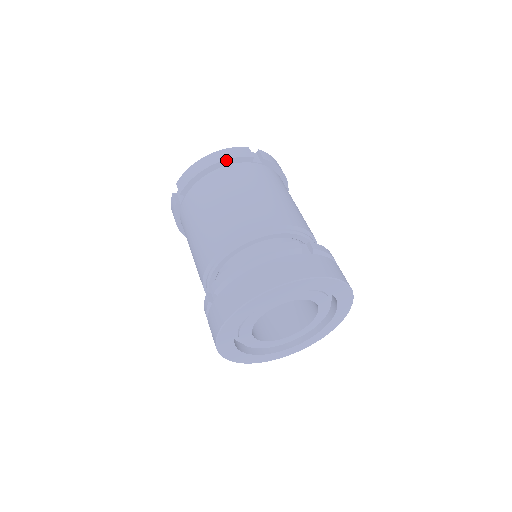
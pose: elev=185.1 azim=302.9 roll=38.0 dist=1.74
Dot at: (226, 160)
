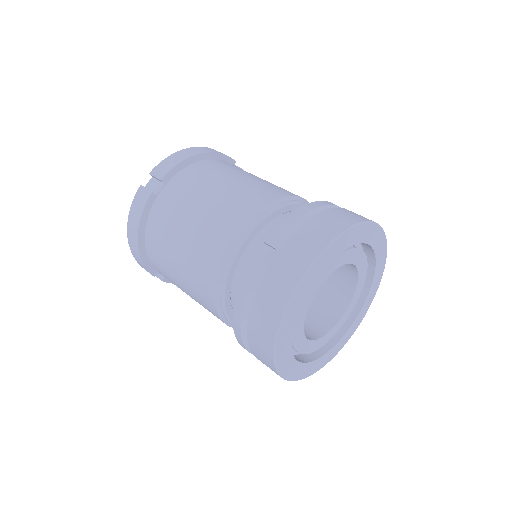
Dot at: (215, 153)
